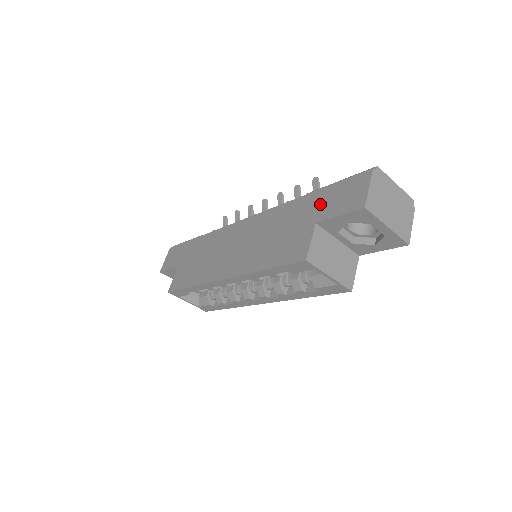
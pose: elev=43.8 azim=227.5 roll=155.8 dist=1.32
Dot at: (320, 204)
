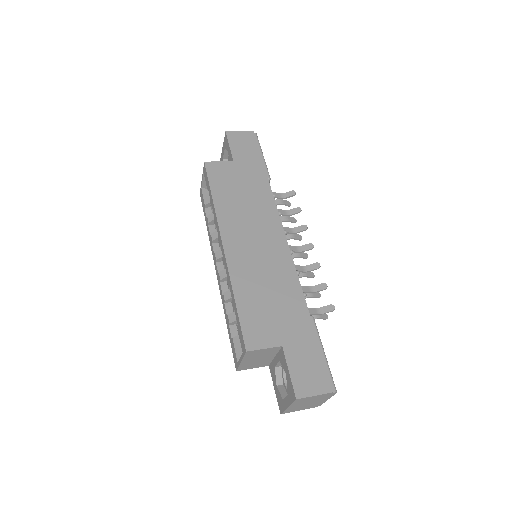
Dot at: (301, 343)
